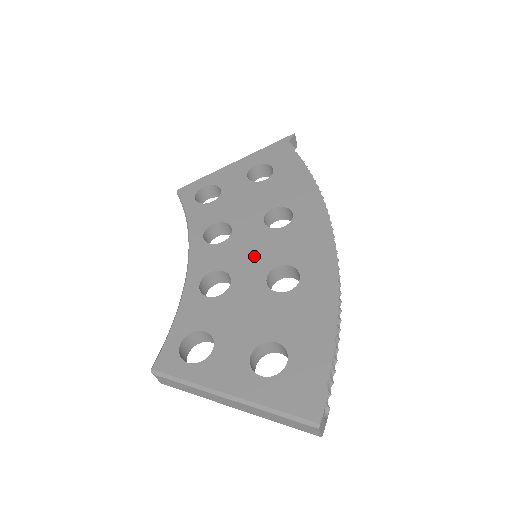
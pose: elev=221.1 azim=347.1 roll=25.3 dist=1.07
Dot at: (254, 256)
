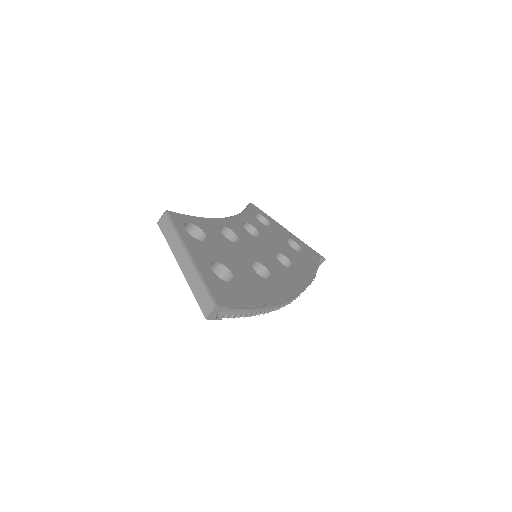
Dot at: (258, 252)
